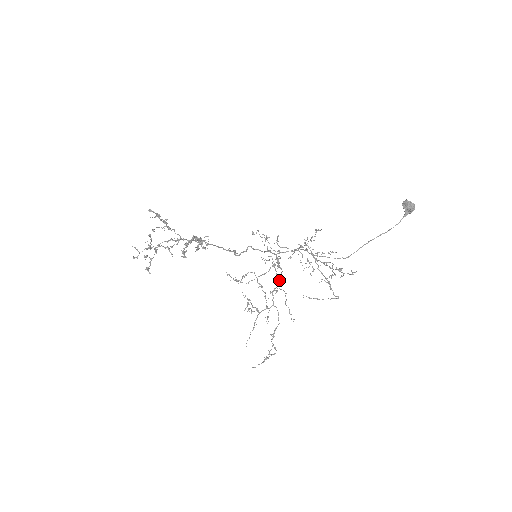
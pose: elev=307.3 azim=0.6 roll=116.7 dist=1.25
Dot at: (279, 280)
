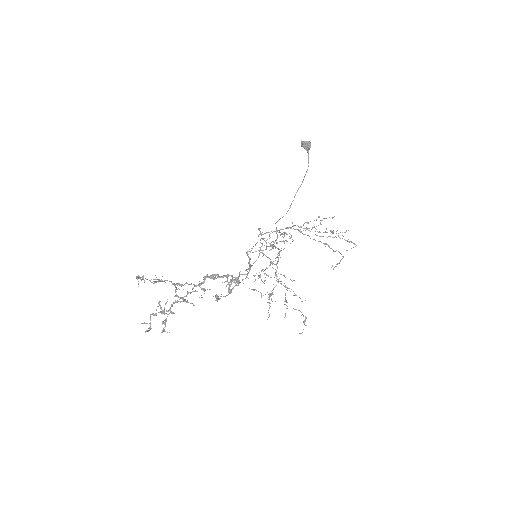
Dot at: occluded
